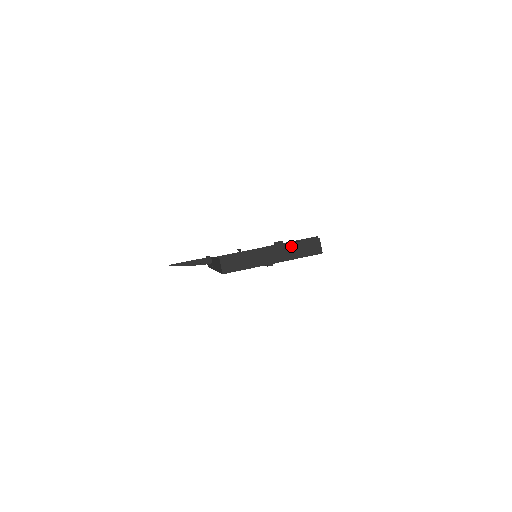
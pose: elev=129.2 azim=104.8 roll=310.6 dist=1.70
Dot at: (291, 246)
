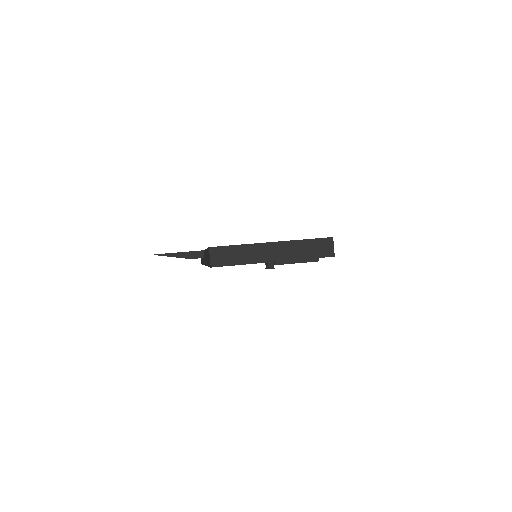
Dot at: (297, 243)
